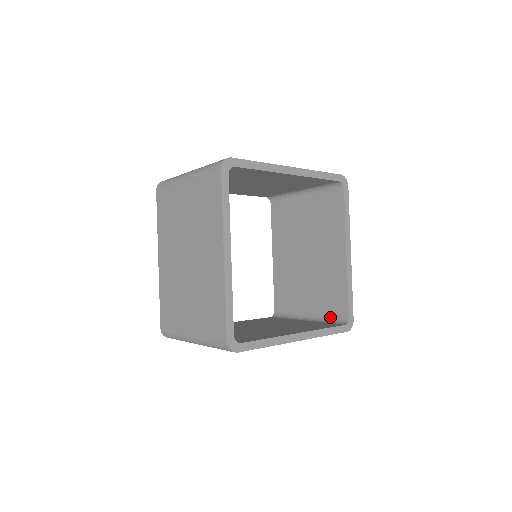
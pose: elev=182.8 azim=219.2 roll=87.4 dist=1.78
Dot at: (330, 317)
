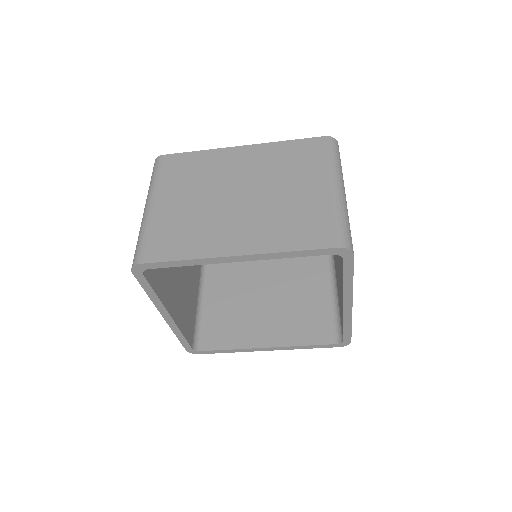
Dot at: (340, 318)
